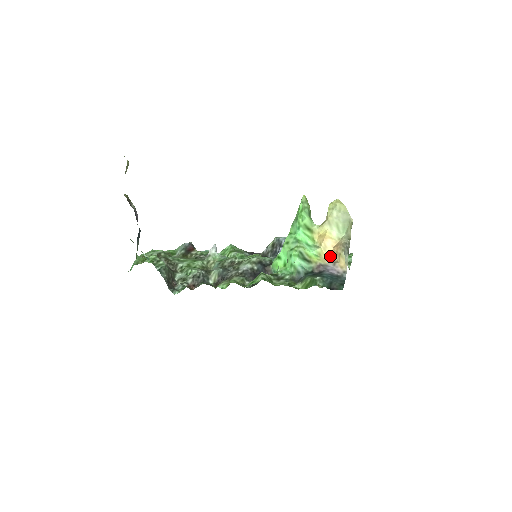
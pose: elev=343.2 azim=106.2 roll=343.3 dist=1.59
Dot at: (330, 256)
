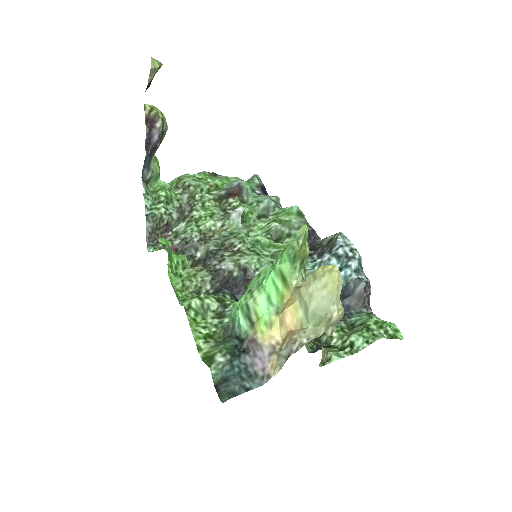
Dot at: (282, 337)
